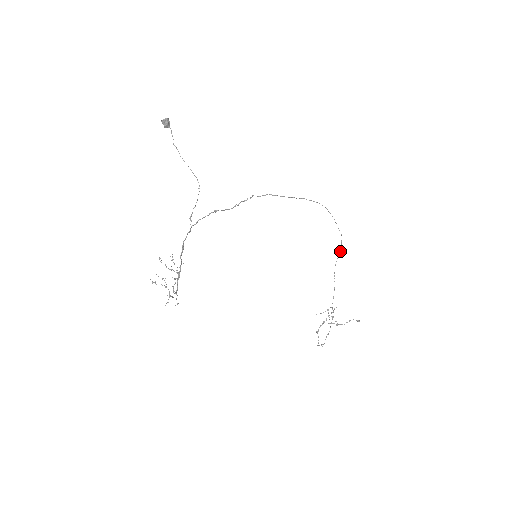
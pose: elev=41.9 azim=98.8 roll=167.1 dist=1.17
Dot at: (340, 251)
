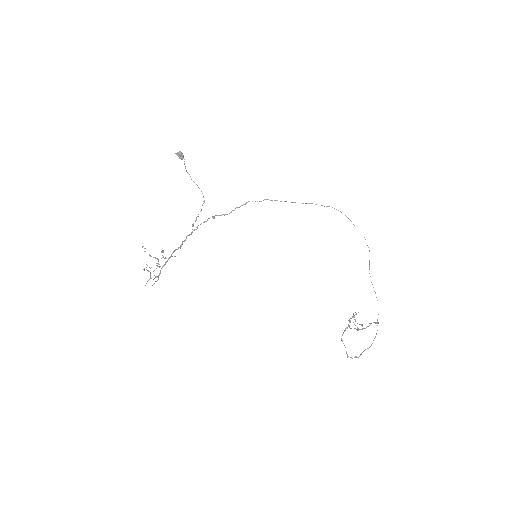
Dot at: occluded
